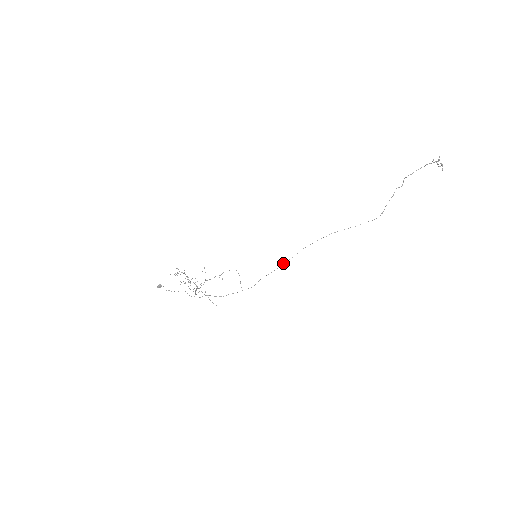
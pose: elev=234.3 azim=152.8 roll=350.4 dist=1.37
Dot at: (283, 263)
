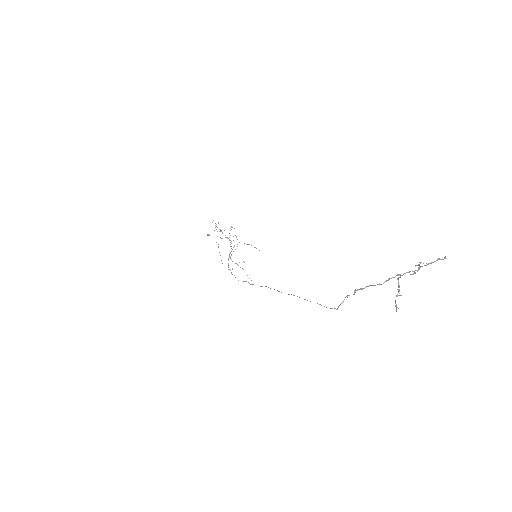
Dot at: occluded
